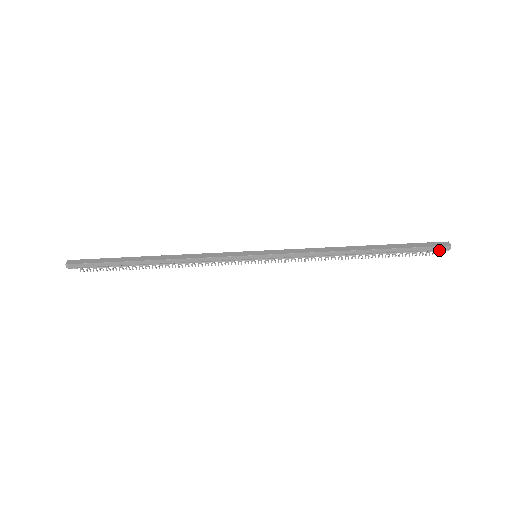
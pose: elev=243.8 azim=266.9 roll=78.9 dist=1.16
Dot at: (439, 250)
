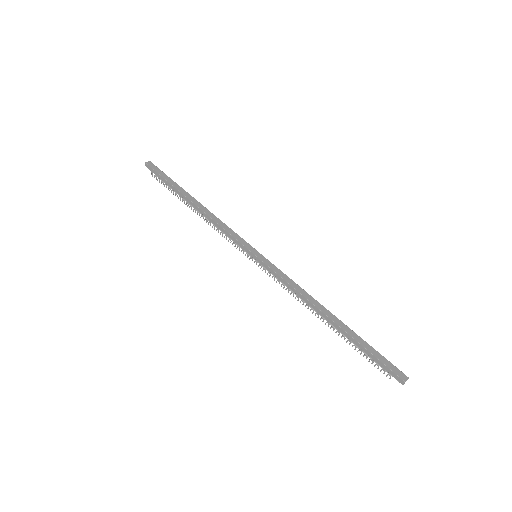
Dot at: (395, 377)
